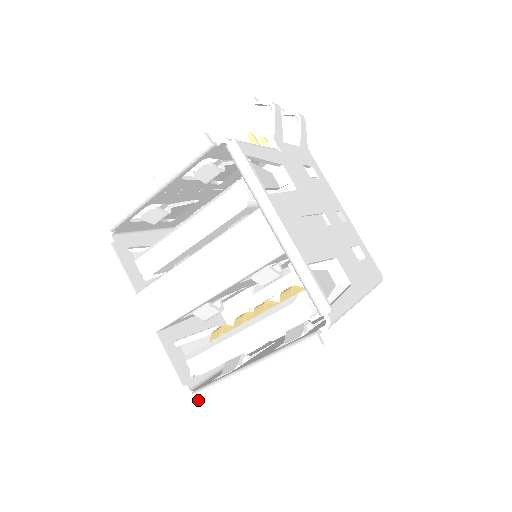
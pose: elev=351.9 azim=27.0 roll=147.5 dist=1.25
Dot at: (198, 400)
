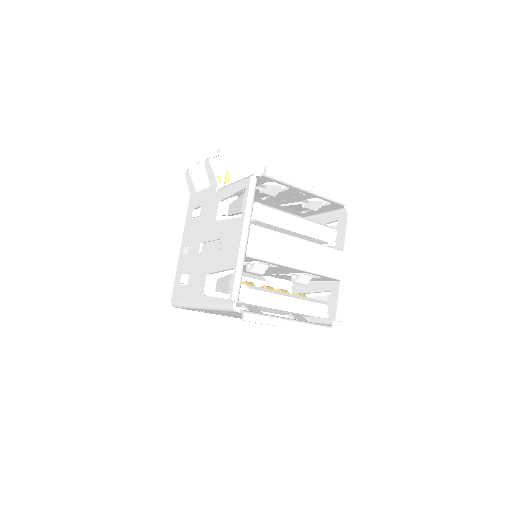
Dot at: (247, 318)
